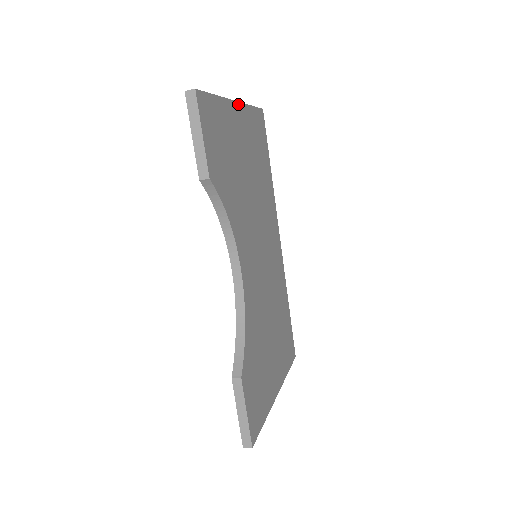
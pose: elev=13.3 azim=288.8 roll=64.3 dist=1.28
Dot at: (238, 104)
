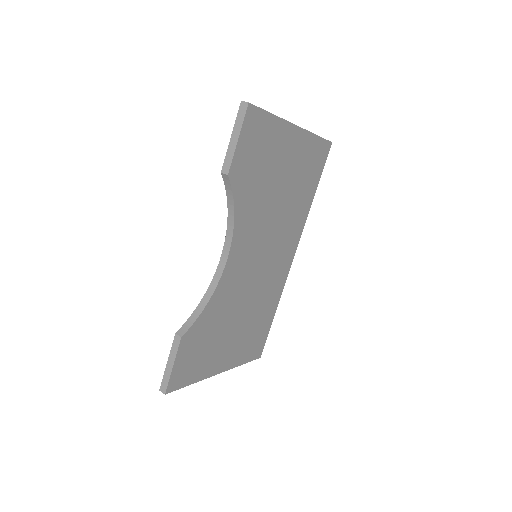
Dot at: (299, 129)
